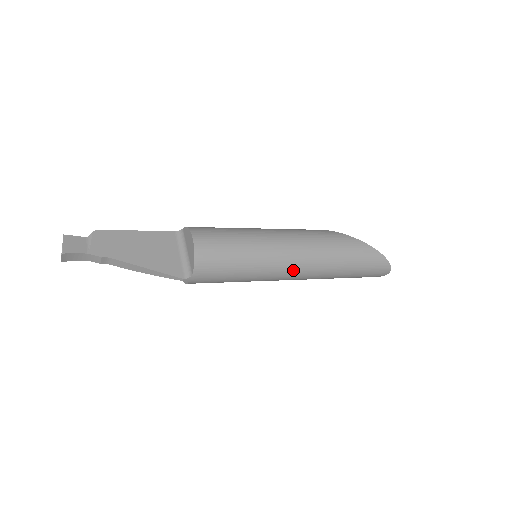
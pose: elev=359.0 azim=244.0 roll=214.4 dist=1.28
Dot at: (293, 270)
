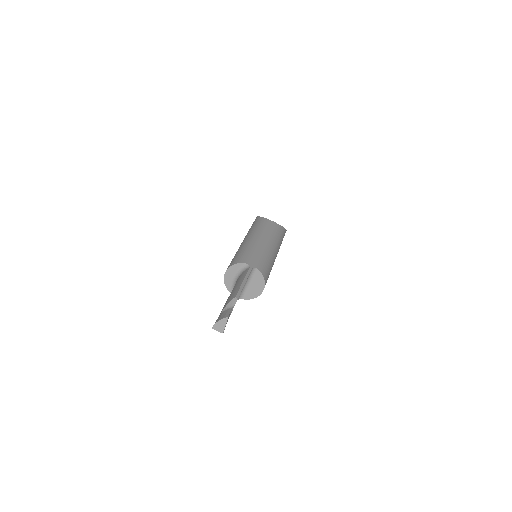
Dot at: occluded
